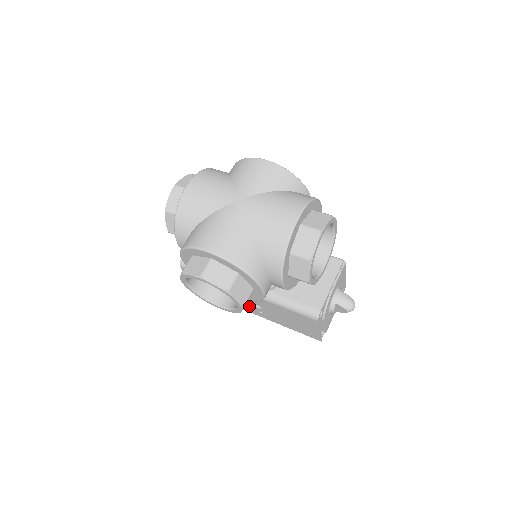
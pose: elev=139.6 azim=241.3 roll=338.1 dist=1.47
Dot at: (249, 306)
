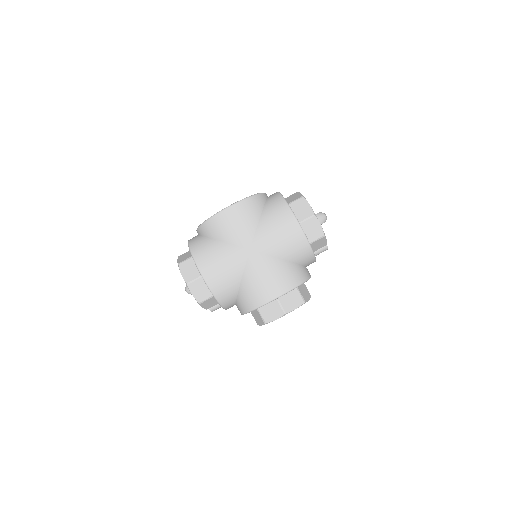
Dot at: occluded
